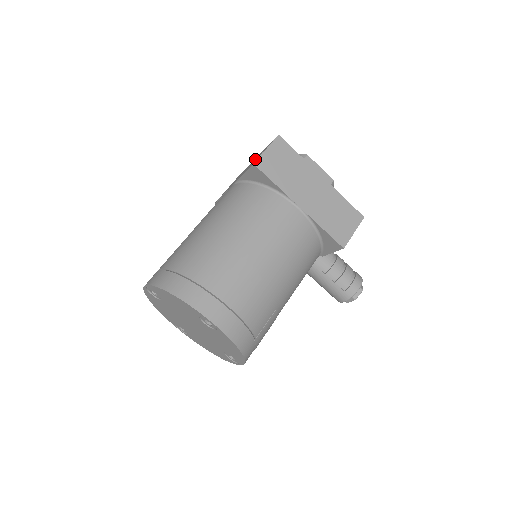
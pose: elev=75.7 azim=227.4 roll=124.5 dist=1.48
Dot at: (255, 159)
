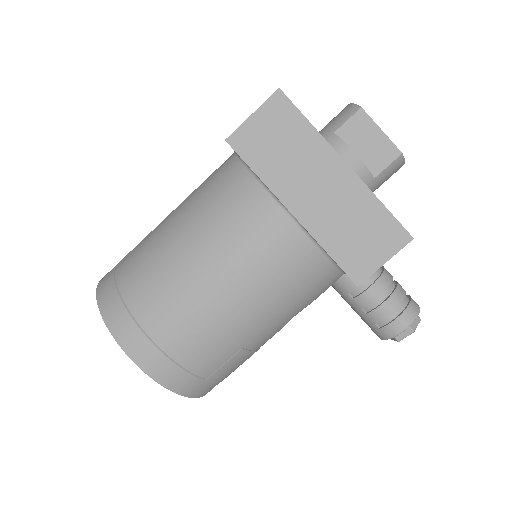
Dot at: occluded
